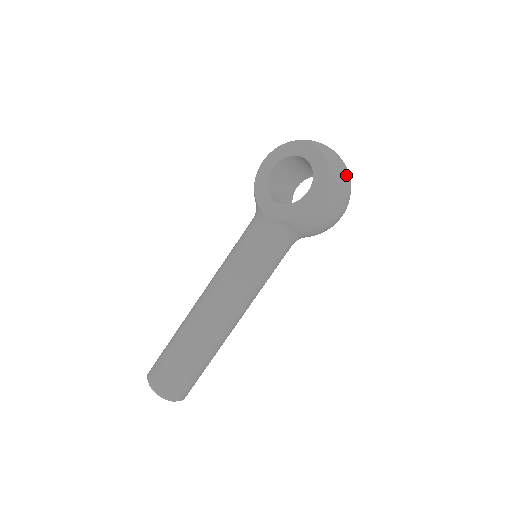
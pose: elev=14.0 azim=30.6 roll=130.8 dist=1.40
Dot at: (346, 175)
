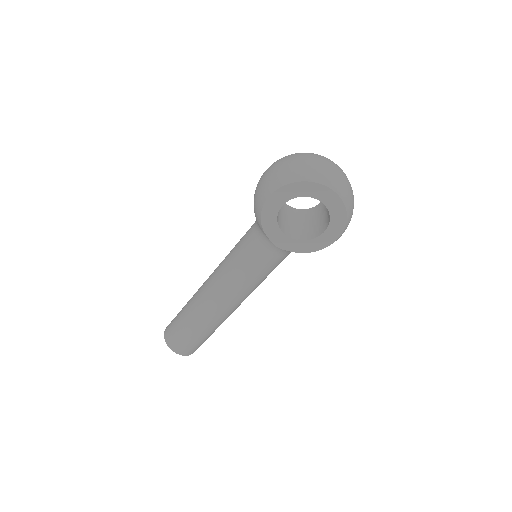
Dot at: occluded
